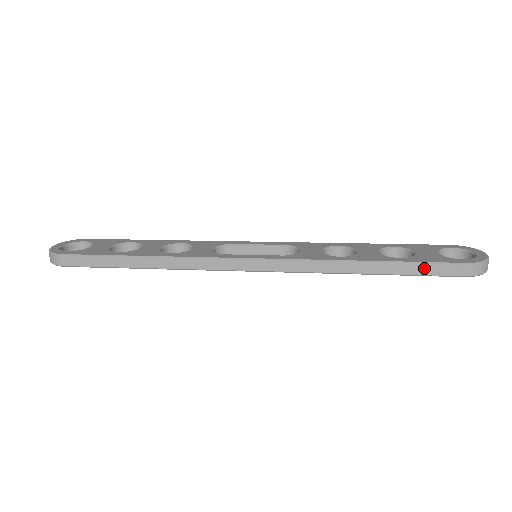
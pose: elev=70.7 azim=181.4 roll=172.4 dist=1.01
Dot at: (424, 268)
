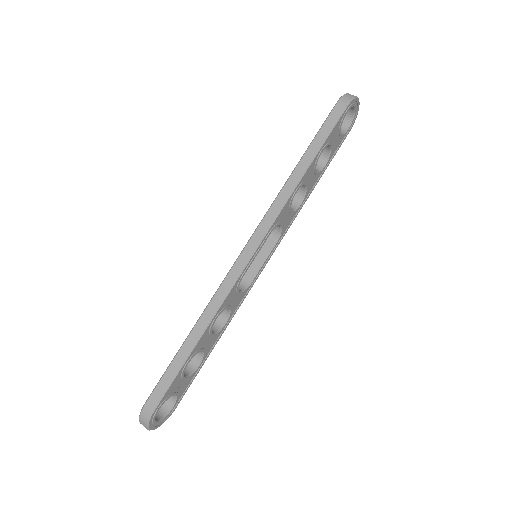
Dot at: (324, 130)
